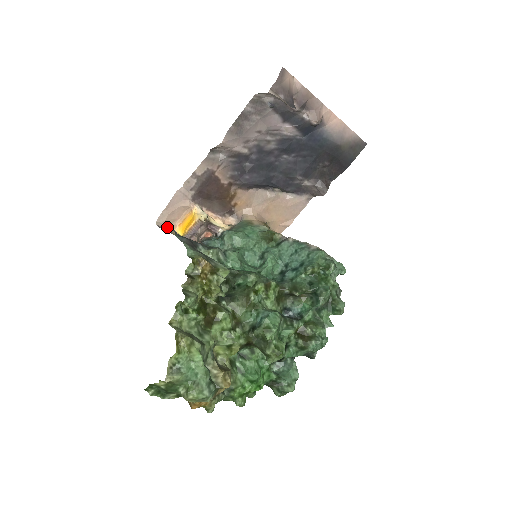
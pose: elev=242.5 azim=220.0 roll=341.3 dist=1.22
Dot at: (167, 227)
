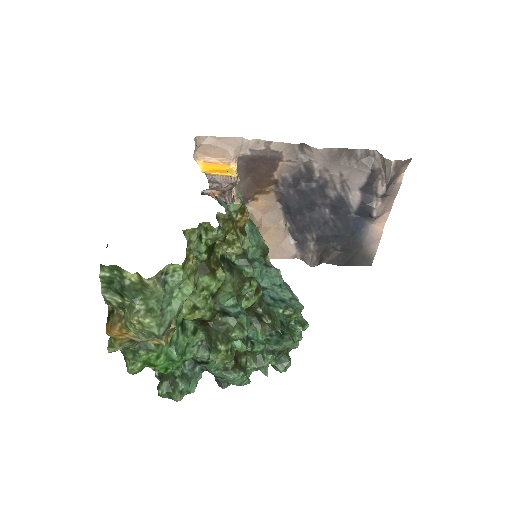
Dot at: (195, 151)
